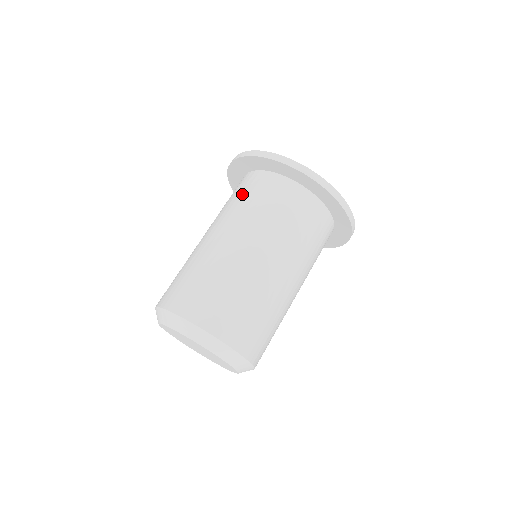
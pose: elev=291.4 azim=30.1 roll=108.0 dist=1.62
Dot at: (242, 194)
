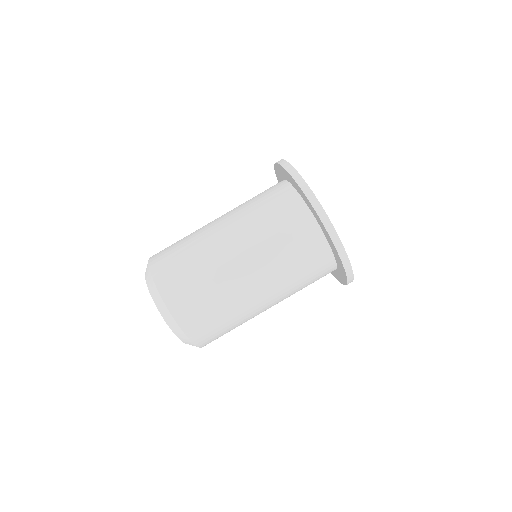
Dot at: (278, 221)
